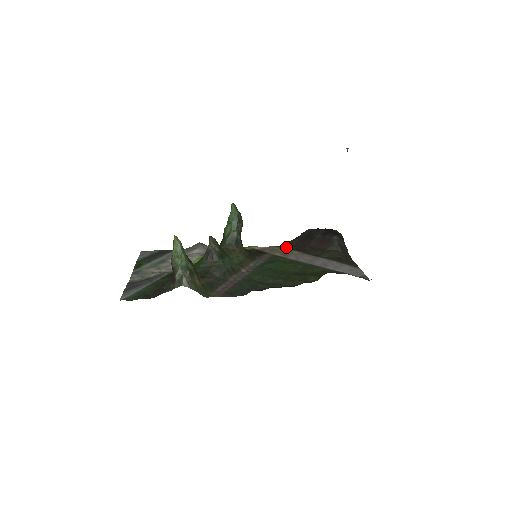
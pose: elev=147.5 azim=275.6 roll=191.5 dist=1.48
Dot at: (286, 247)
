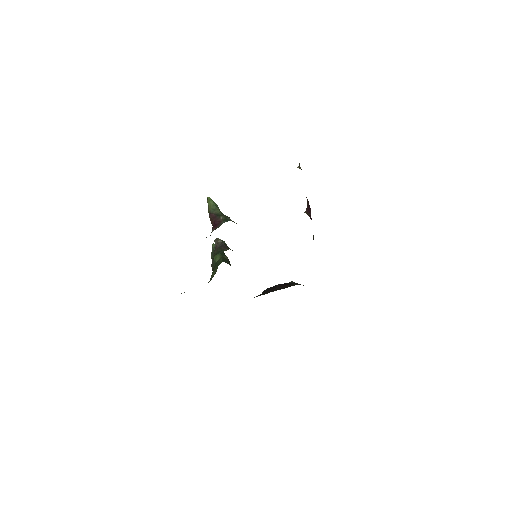
Dot at: (257, 296)
